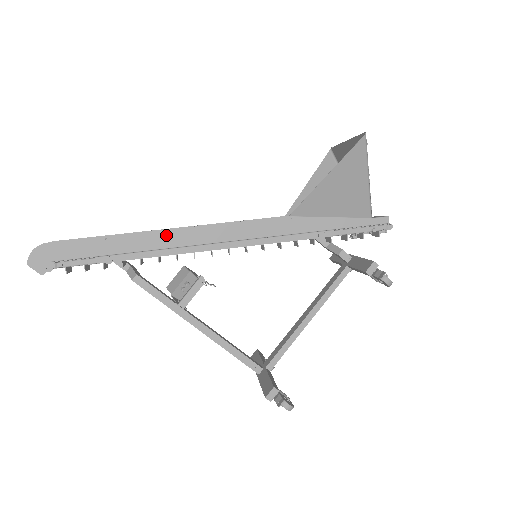
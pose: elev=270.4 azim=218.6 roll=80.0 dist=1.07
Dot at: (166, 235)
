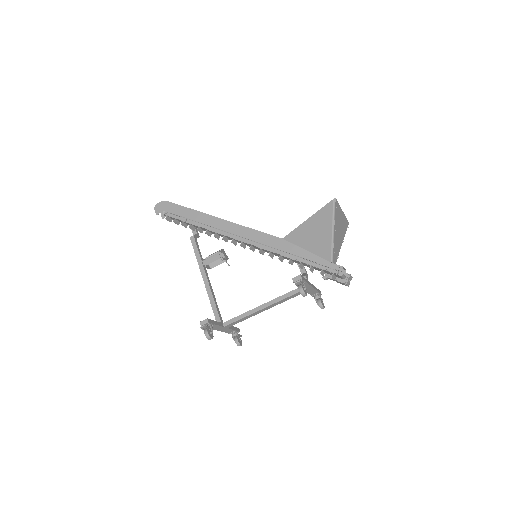
Dot at: (216, 220)
